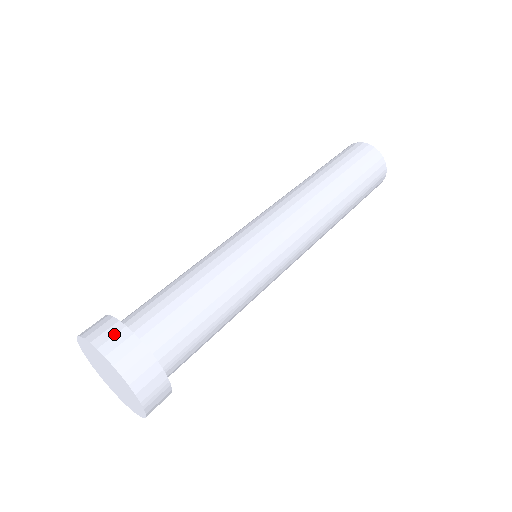
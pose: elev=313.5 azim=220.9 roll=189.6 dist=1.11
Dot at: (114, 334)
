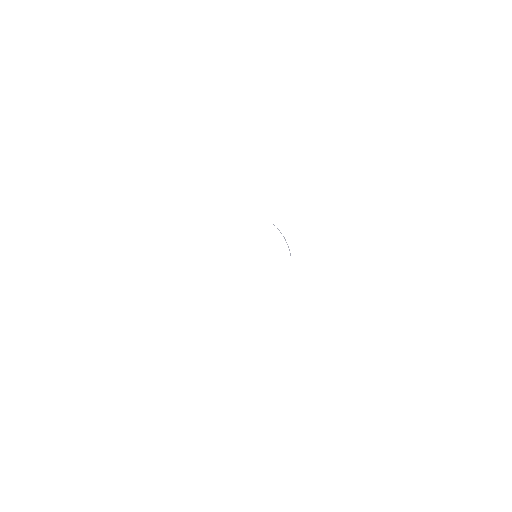
Dot at: occluded
